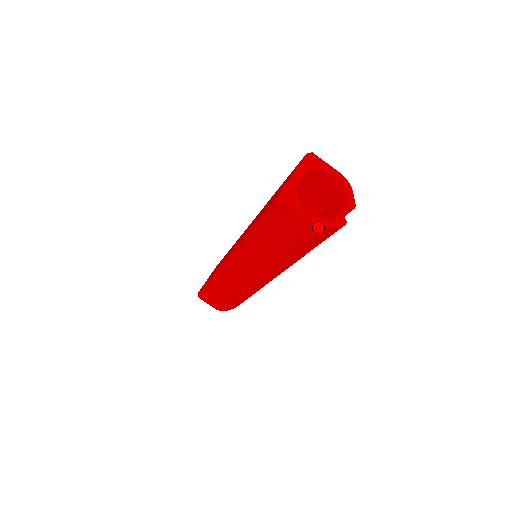
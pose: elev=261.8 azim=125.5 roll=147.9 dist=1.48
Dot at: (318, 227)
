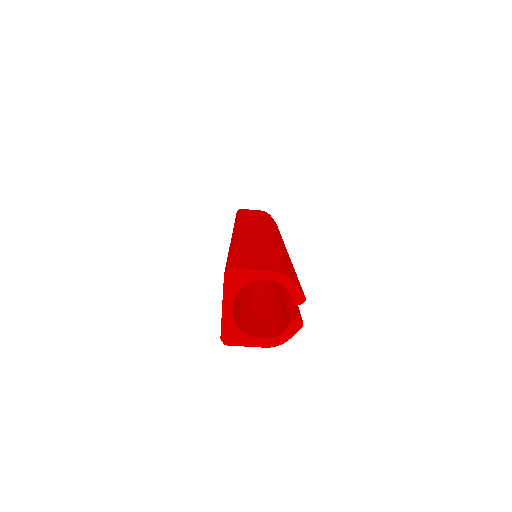
Dot at: occluded
